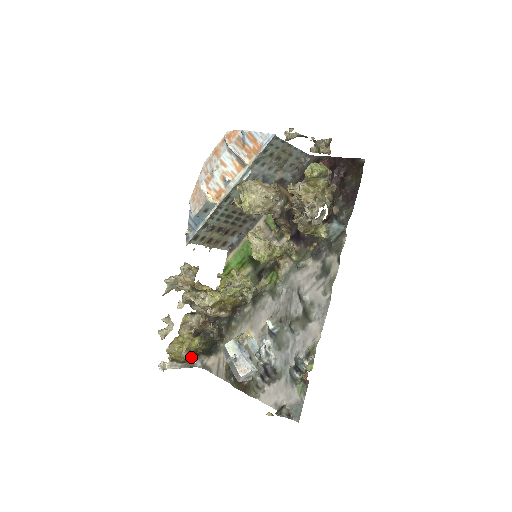
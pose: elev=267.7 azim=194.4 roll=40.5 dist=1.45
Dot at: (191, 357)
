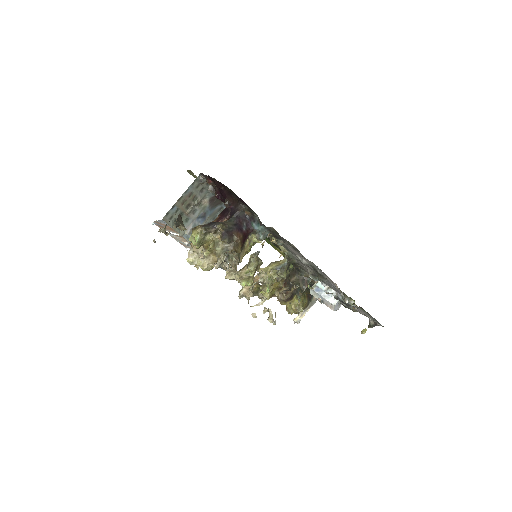
Dot at: (310, 296)
